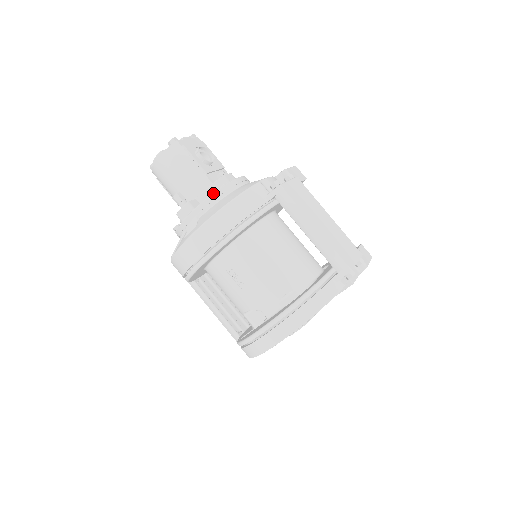
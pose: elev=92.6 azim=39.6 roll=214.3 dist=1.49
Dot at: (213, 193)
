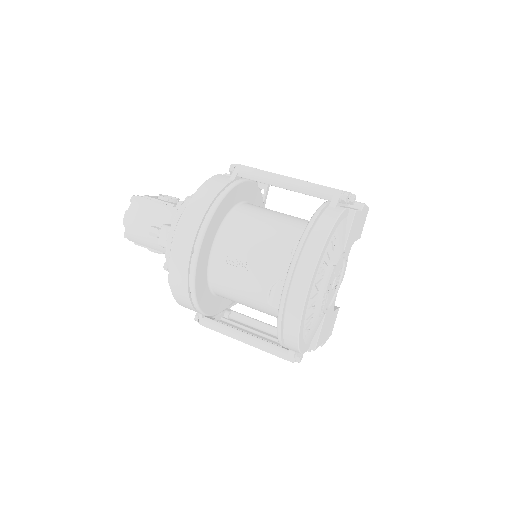
Dot at: (182, 204)
